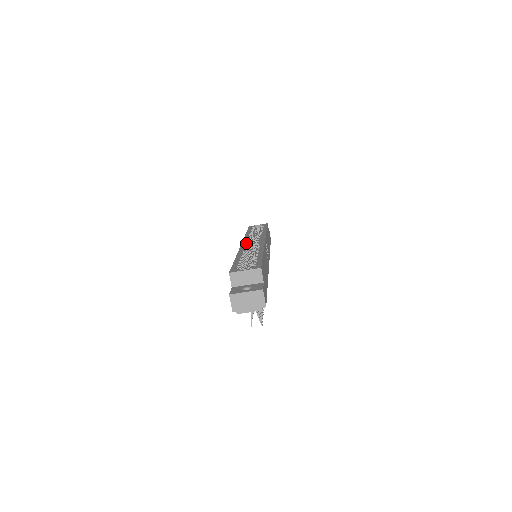
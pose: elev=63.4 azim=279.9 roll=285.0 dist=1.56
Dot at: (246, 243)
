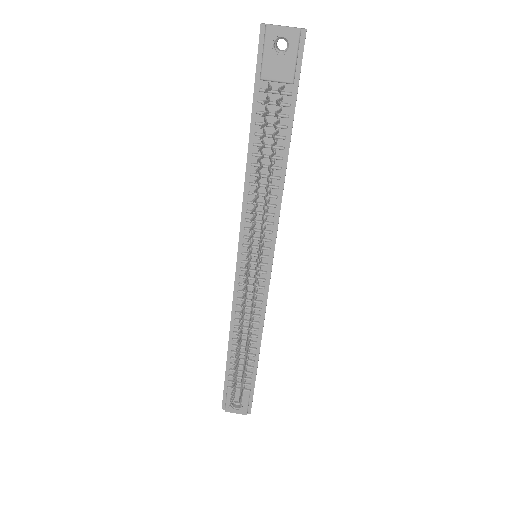
Dot at: occluded
